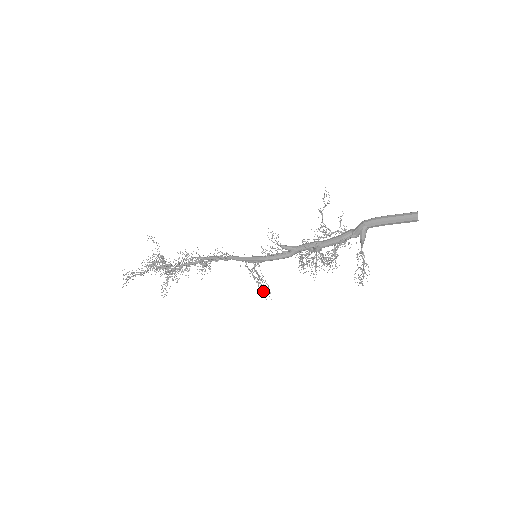
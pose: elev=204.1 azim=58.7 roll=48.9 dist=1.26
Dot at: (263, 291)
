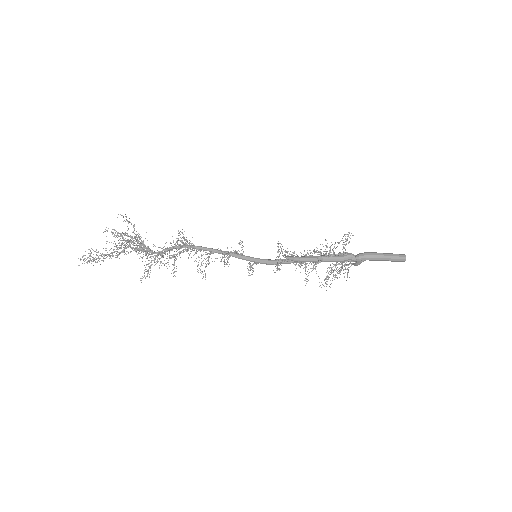
Dot at: occluded
